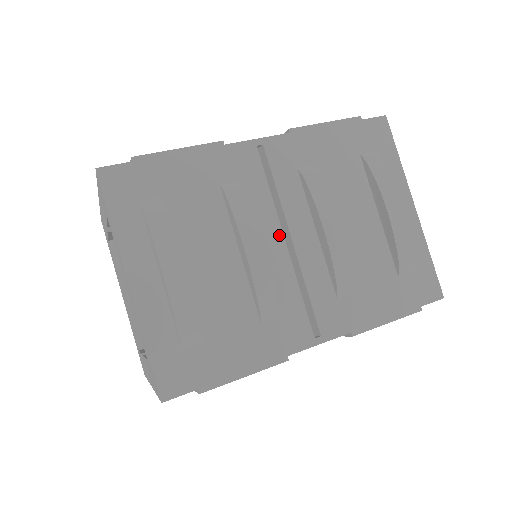
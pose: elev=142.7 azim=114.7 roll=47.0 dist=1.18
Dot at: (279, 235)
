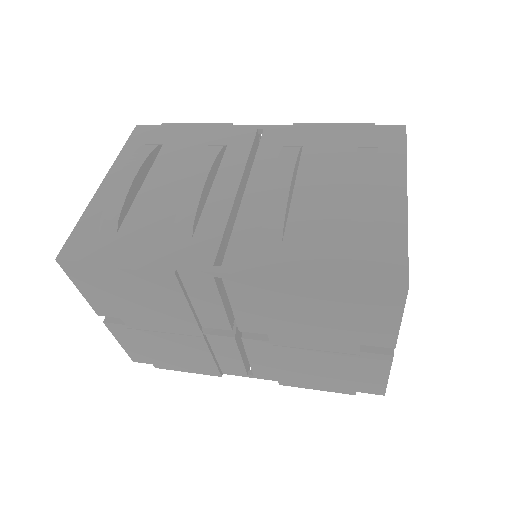
Dot at: (236, 183)
